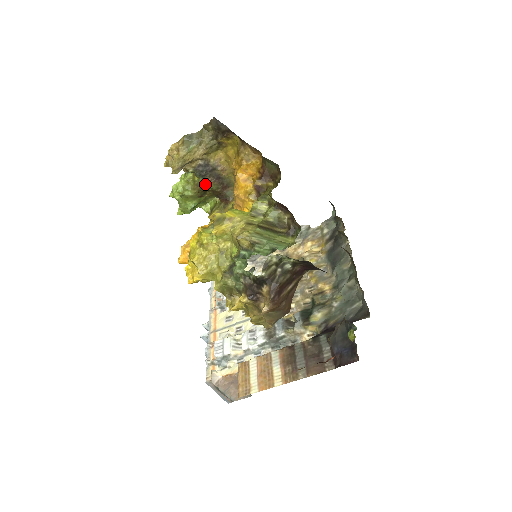
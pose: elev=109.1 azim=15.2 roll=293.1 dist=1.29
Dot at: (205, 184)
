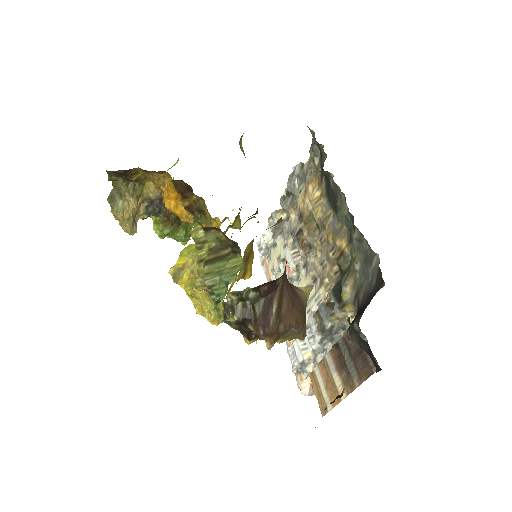
Dot at: (169, 216)
